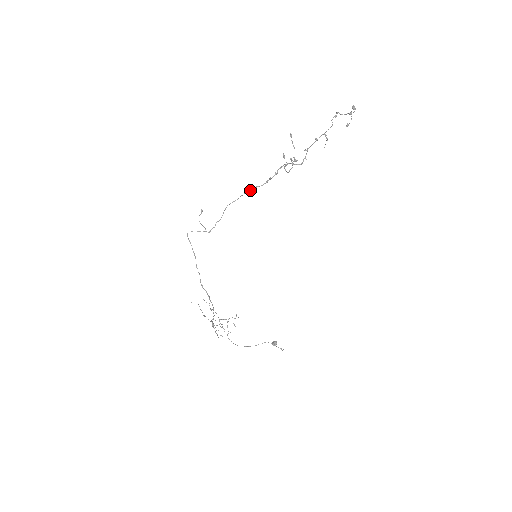
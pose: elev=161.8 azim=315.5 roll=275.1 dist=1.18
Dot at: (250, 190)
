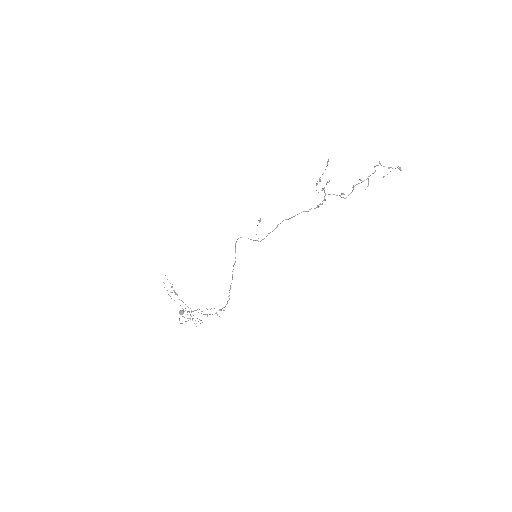
Dot at: (306, 211)
